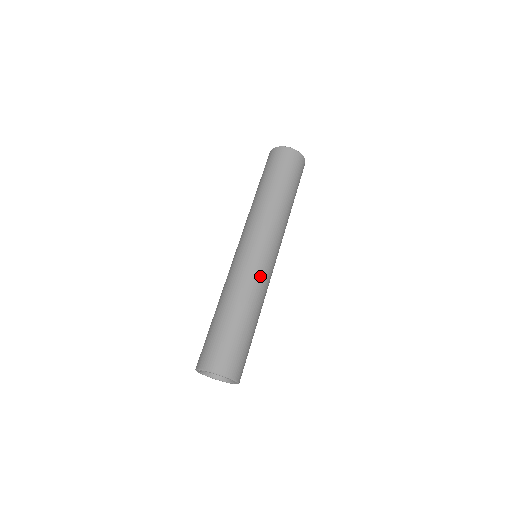
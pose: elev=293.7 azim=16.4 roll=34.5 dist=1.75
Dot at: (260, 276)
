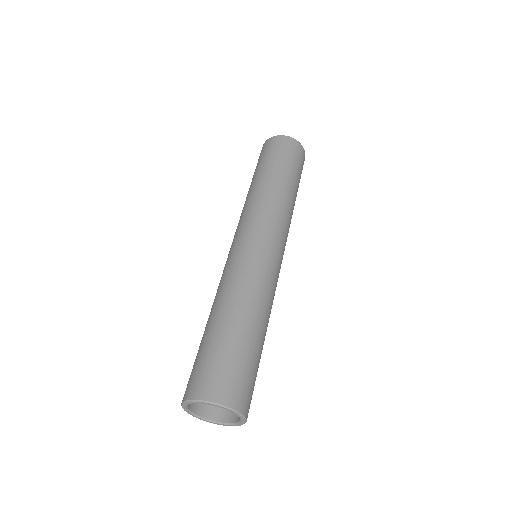
Dot at: (262, 272)
